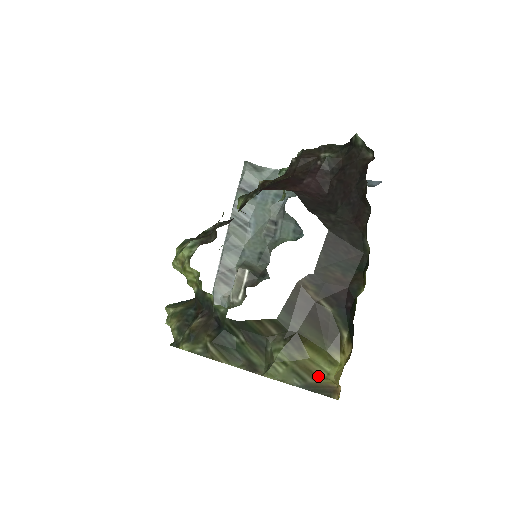
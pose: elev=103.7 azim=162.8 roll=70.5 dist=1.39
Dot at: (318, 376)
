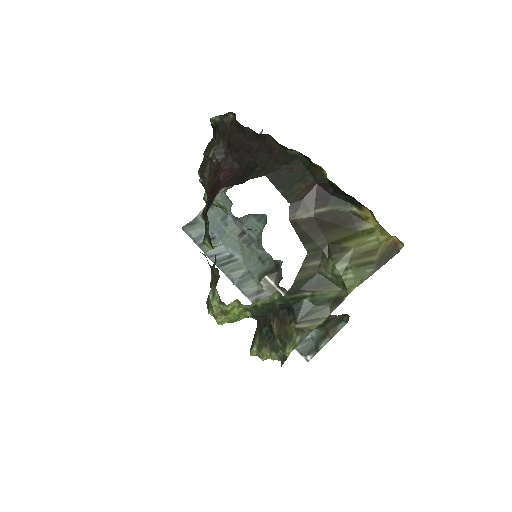
Dot at: (374, 249)
